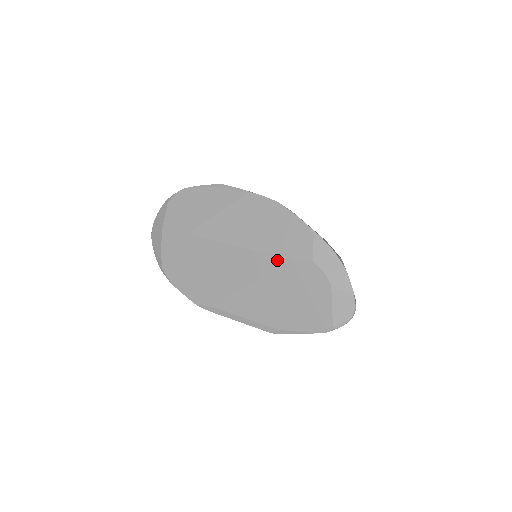
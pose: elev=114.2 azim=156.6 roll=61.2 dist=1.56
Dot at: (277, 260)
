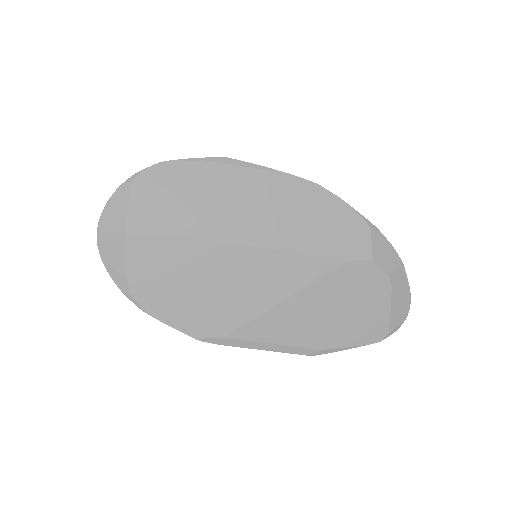
Dot at: (327, 262)
